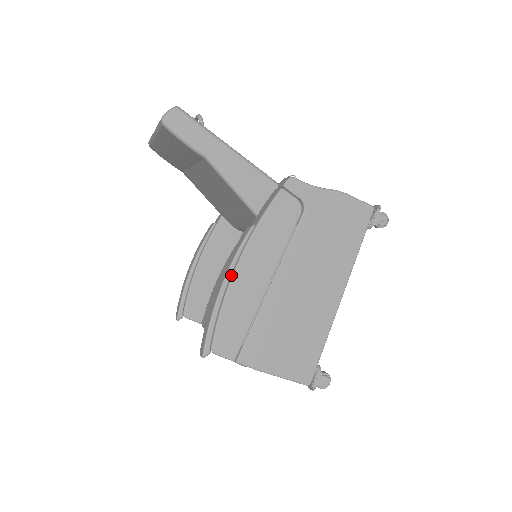
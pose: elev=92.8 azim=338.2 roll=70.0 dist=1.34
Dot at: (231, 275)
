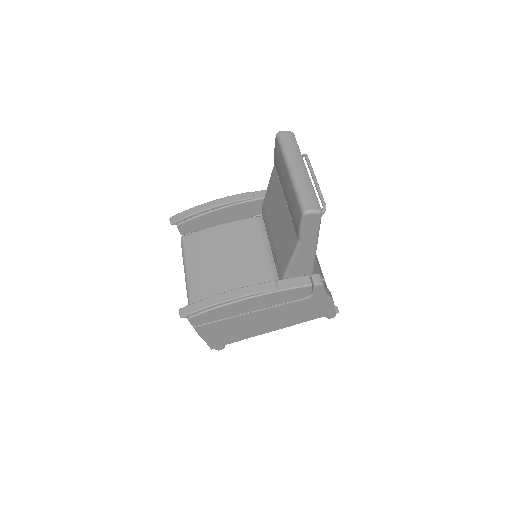
Dot at: (239, 299)
